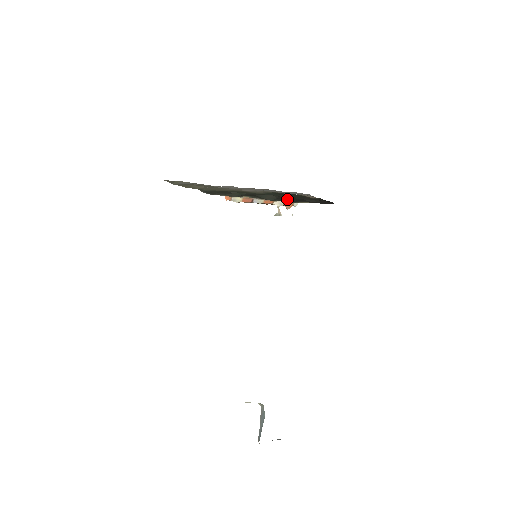
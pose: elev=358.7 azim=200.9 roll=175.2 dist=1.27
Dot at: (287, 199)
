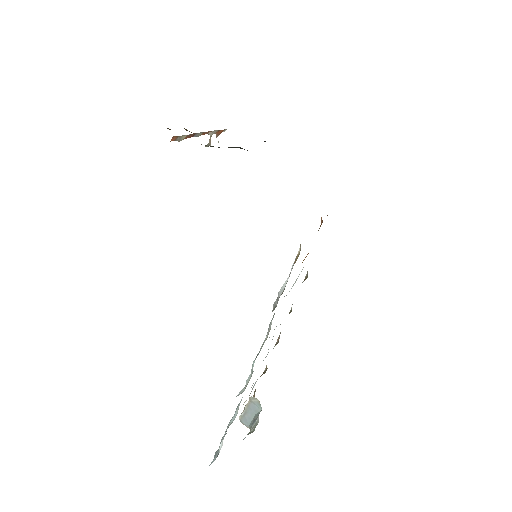
Dot at: occluded
